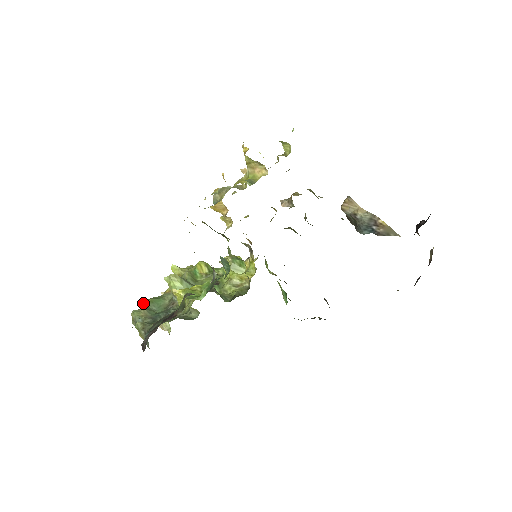
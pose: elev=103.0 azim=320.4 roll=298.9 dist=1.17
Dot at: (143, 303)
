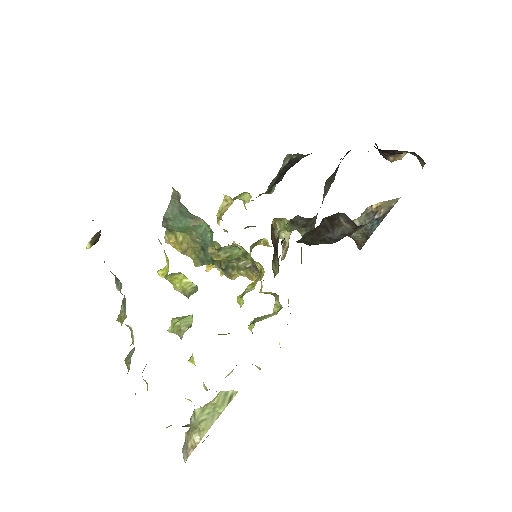
Dot at: occluded
